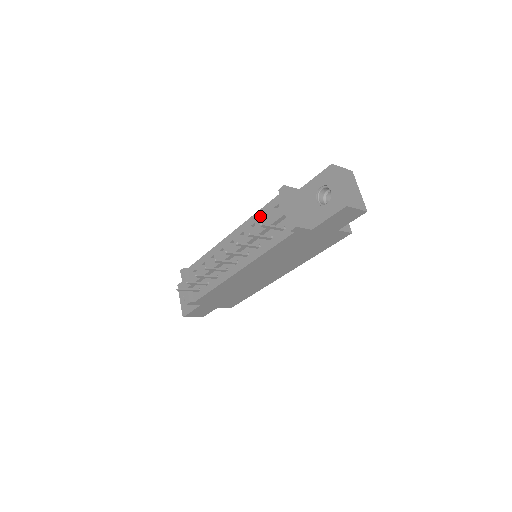
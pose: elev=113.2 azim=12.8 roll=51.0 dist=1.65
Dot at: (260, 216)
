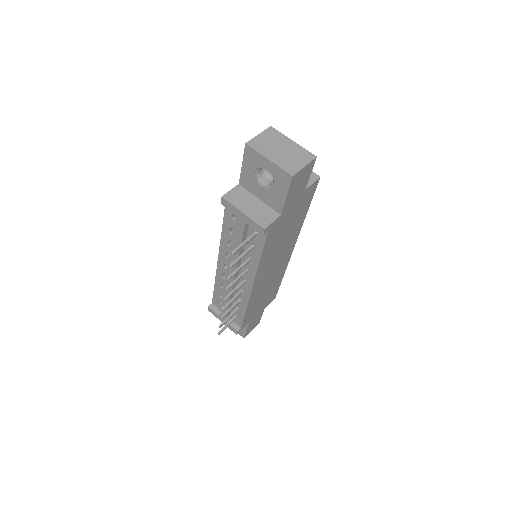
Dot at: (227, 232)
